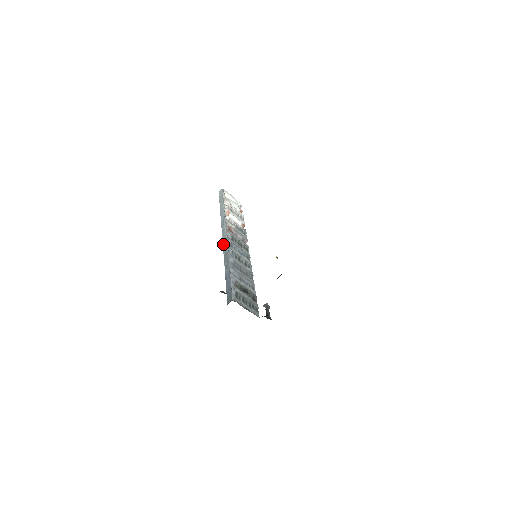
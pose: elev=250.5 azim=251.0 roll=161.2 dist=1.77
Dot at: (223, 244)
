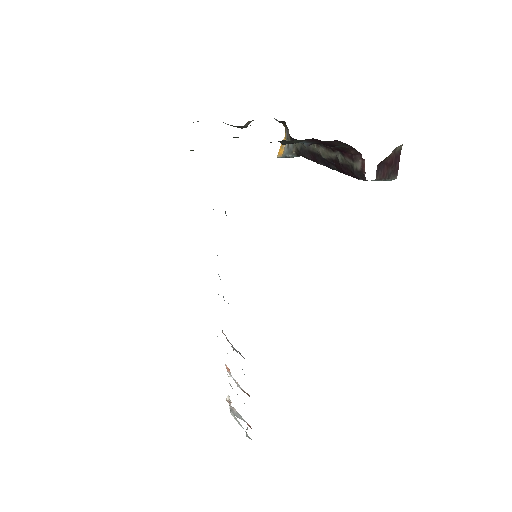
Dot at: occluded
